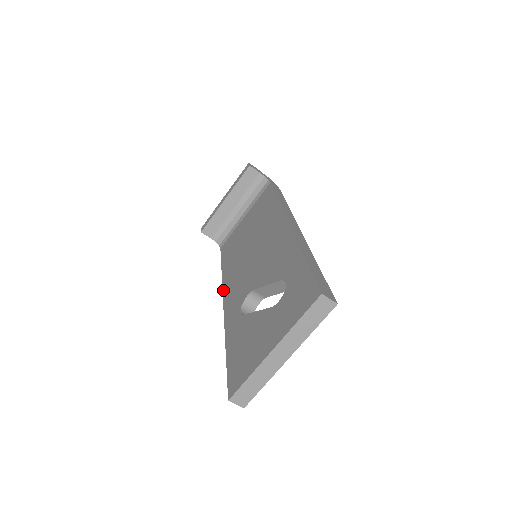
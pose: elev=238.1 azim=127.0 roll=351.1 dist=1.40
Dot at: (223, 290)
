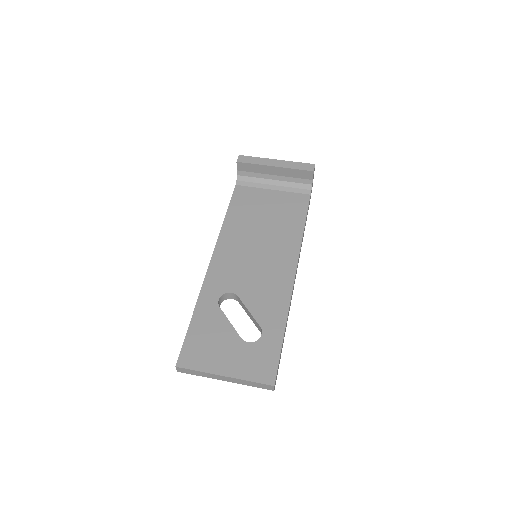
Dot at: (216, 247)
